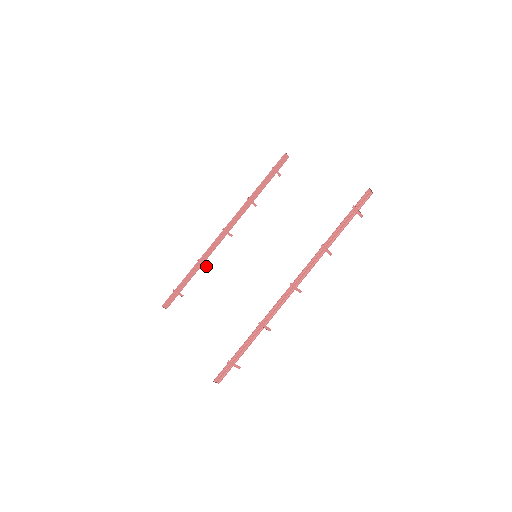
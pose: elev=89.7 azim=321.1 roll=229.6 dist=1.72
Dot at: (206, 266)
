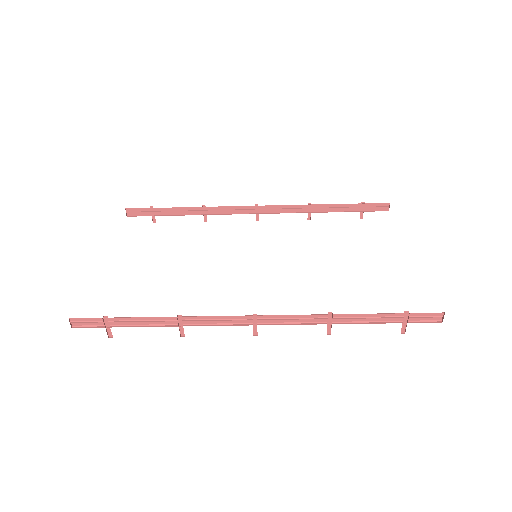
Dot at: (205, 220)
